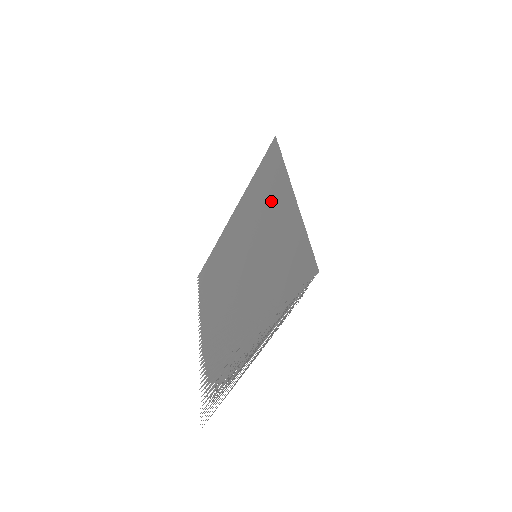
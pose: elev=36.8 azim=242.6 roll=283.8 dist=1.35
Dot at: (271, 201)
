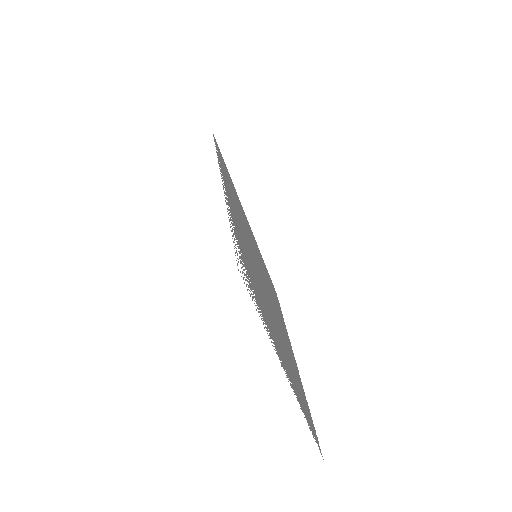
Dot at: (260, 258)
